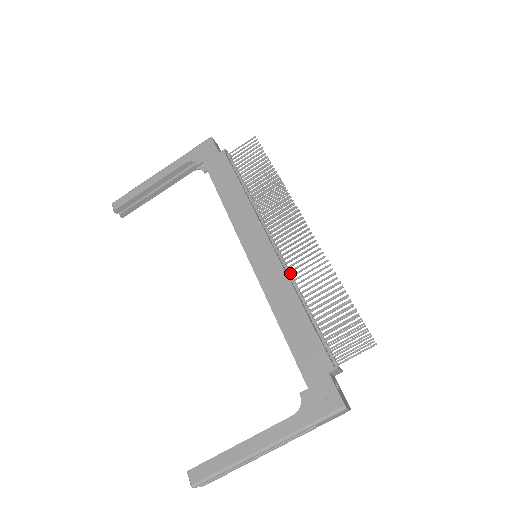
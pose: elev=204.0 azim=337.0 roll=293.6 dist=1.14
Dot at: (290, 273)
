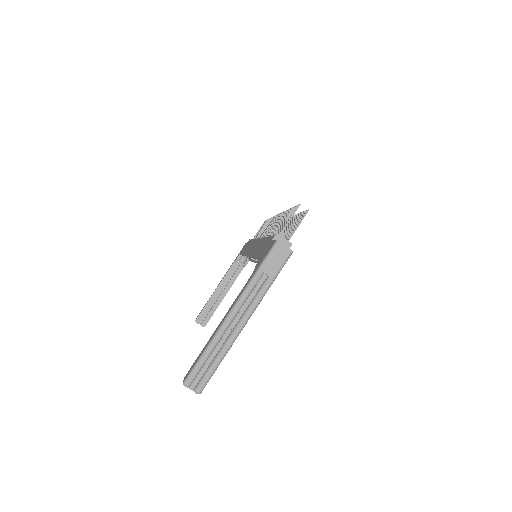
Dot at: occluded
